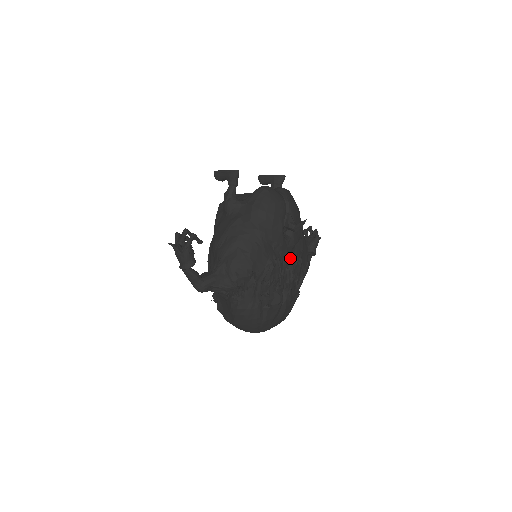
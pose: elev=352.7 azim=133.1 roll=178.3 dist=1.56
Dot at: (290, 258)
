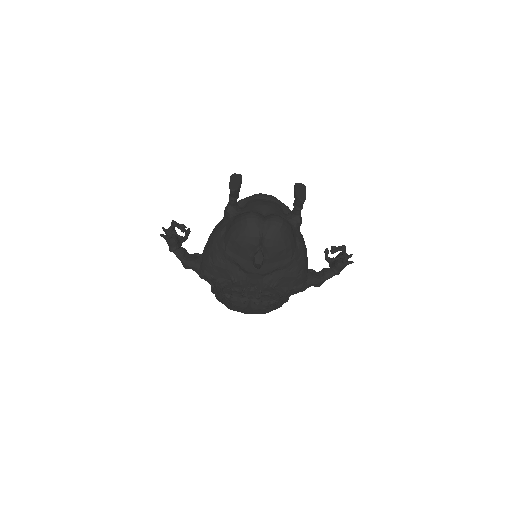
Dot at: (260, 281)
